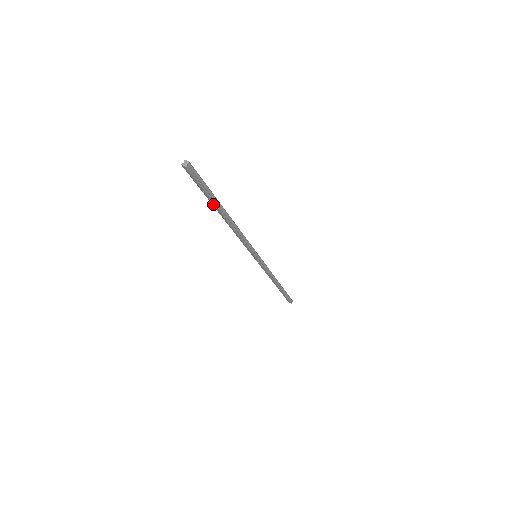
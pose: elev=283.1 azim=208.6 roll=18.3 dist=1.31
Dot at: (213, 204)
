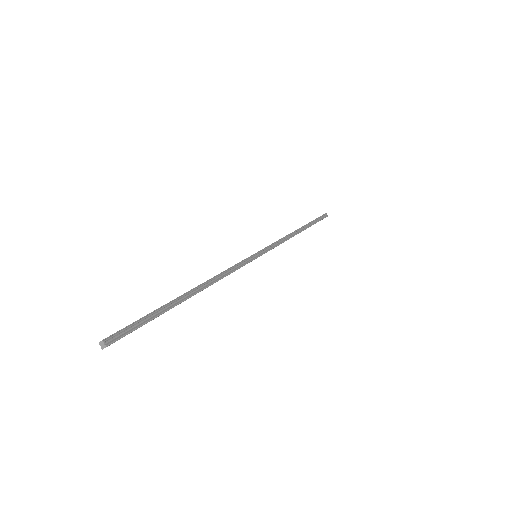
Dot at: occluded
